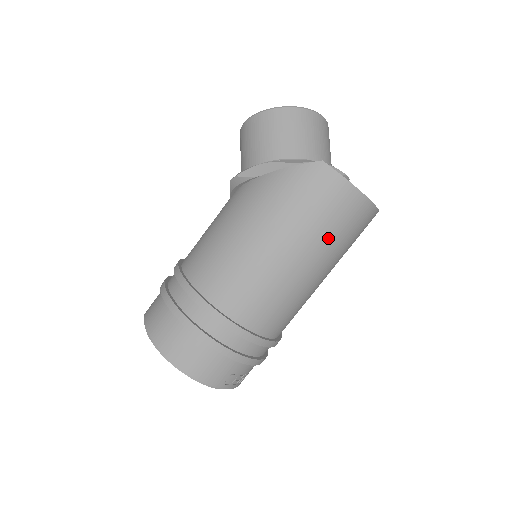
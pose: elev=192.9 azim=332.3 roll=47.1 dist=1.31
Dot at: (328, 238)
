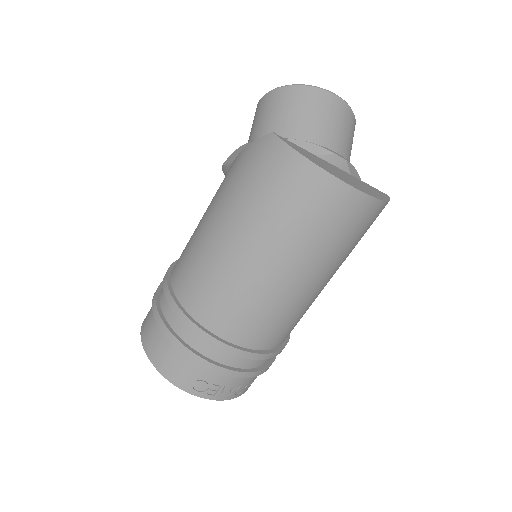
Dot at: (284, 226)
